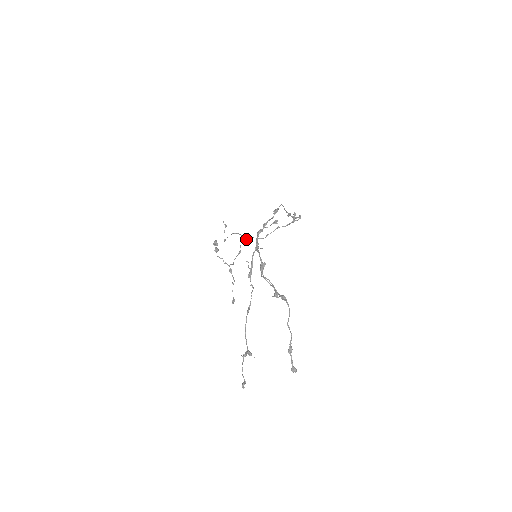
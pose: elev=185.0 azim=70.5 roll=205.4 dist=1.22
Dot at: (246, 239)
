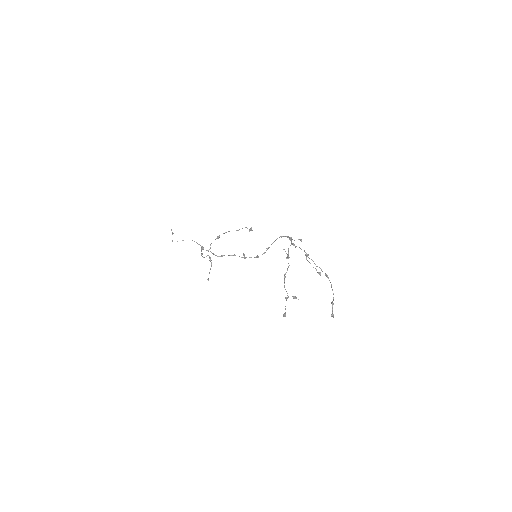
Dot at: occluded
